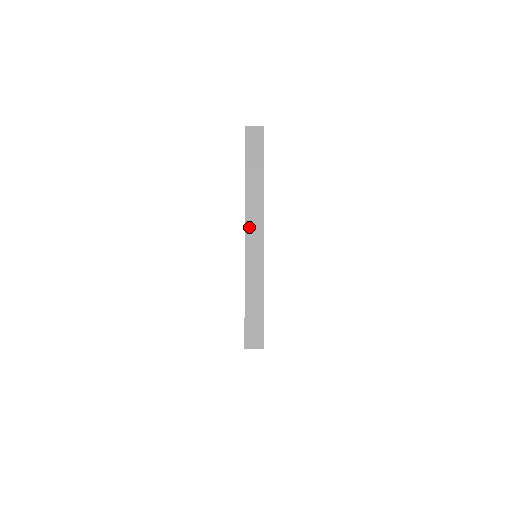
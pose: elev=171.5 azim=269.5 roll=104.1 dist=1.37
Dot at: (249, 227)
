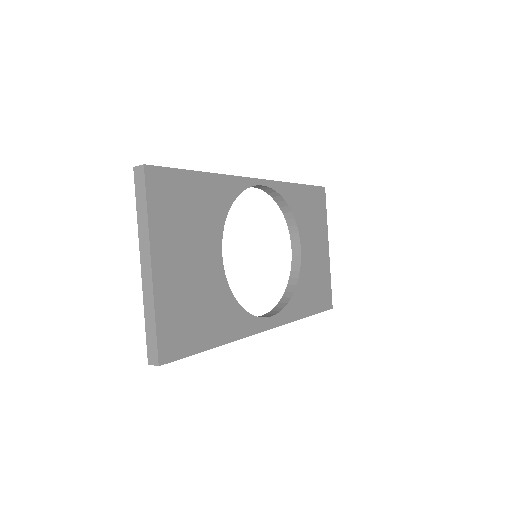
Dot at: (142, 259)
